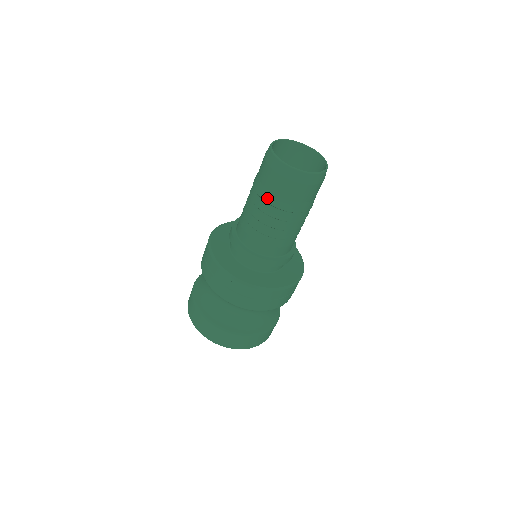
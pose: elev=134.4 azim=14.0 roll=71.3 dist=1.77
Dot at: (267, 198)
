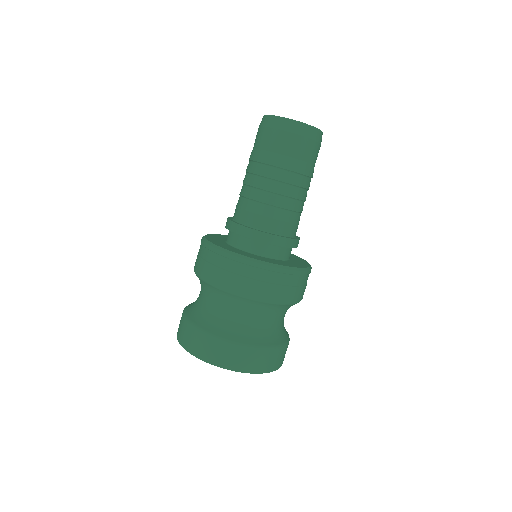
Dot at: (272, 161)
